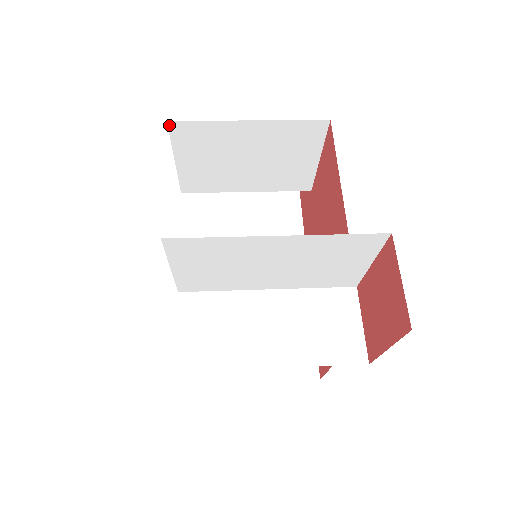
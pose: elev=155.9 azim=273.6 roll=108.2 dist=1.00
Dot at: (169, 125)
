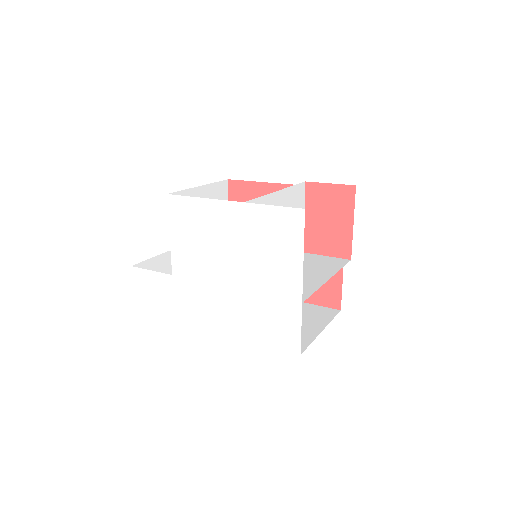
Dot at: (167, 198)
